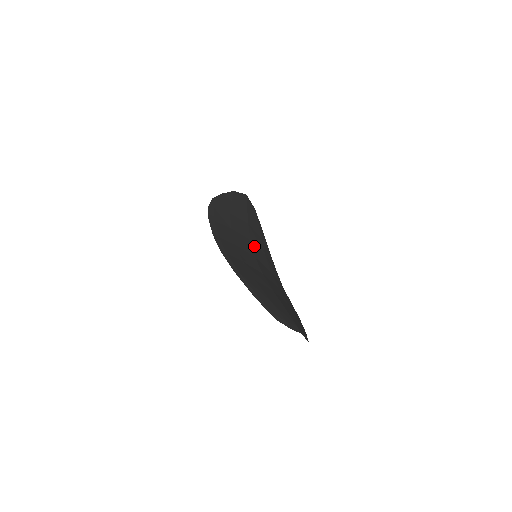
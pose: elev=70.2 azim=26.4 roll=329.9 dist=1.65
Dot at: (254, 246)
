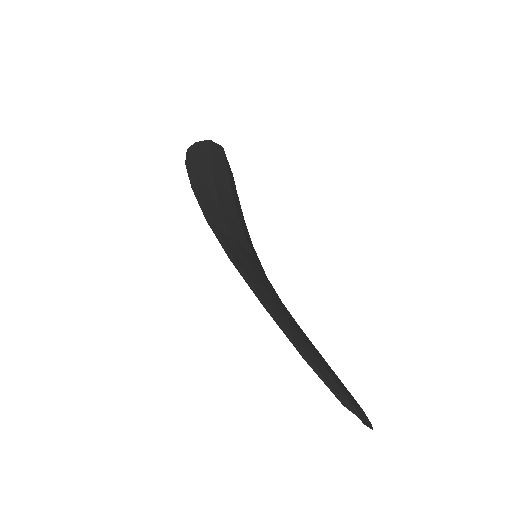
Dot at: (246, 235)
